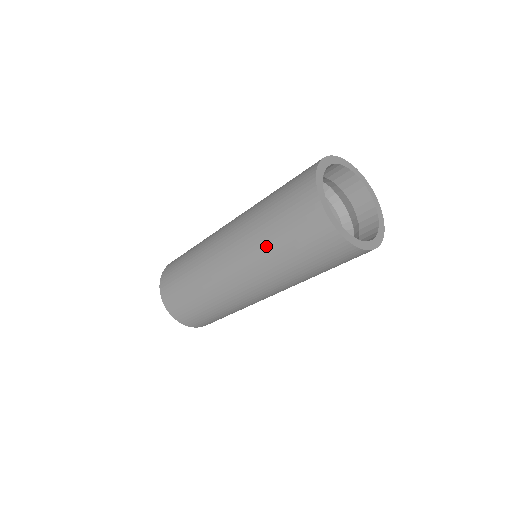
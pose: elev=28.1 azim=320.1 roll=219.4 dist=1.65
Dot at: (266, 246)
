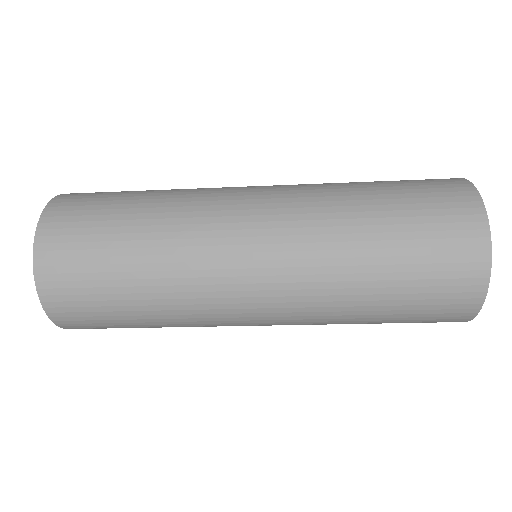
Dot at: (354, 214)
